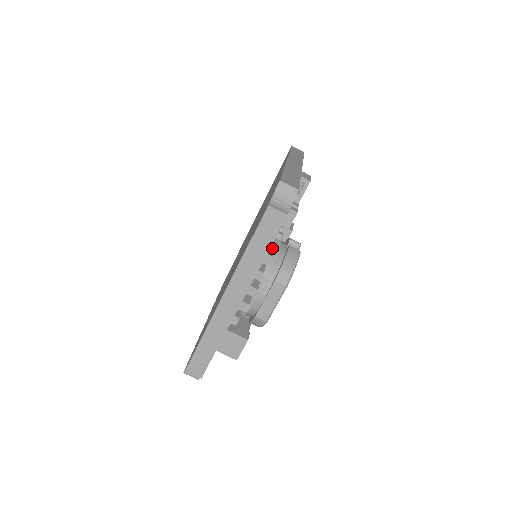
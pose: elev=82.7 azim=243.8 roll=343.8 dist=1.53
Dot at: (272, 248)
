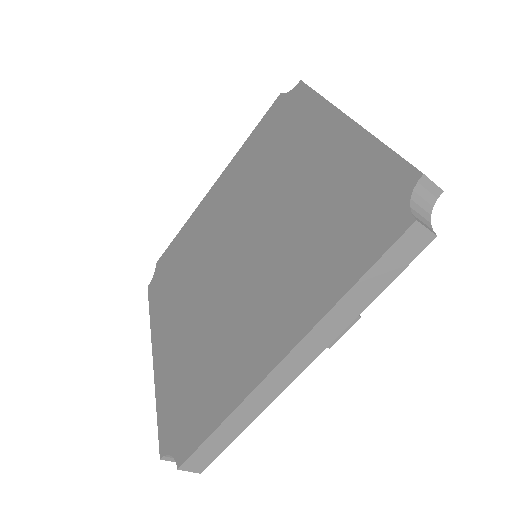
Dot at: occluded
